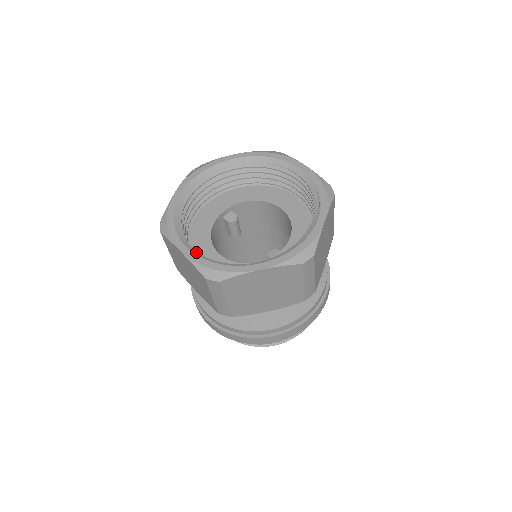
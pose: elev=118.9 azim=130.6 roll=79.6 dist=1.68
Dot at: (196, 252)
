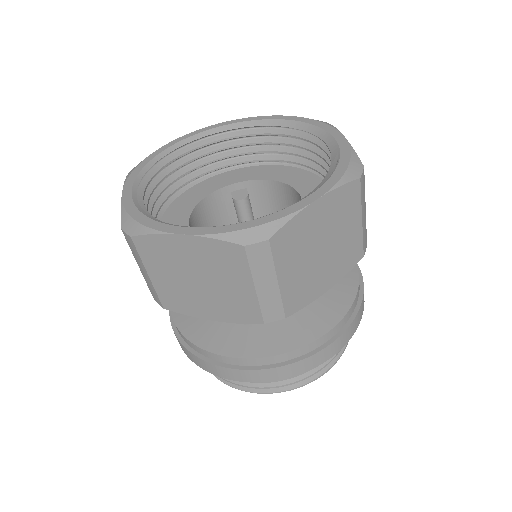
Dot at: occluded
